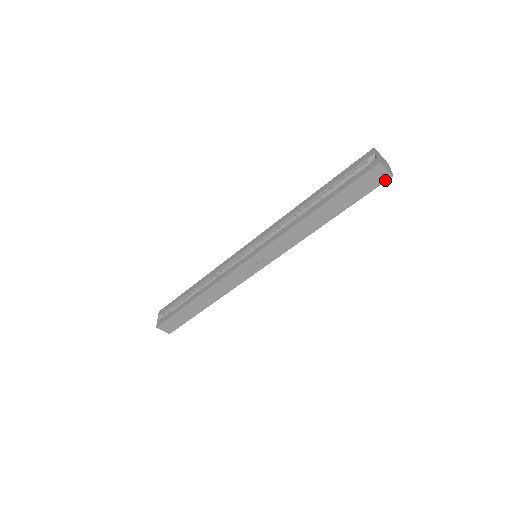
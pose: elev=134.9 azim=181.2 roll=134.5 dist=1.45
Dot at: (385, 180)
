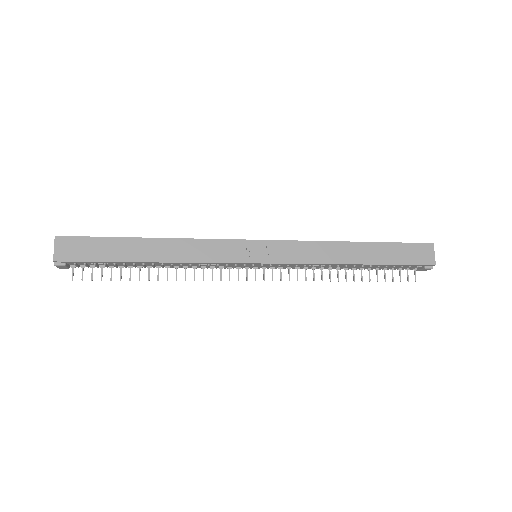
Dot at: (428, 263)
